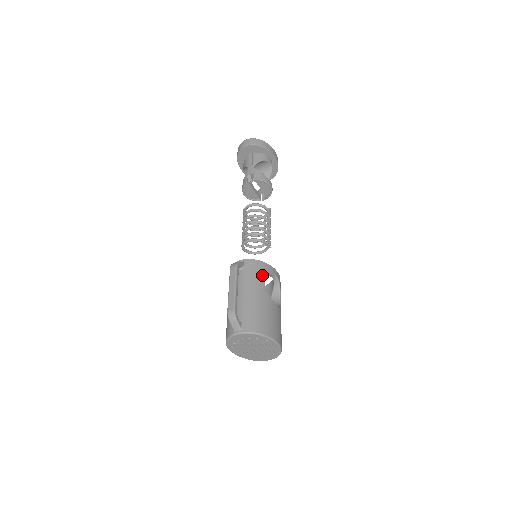
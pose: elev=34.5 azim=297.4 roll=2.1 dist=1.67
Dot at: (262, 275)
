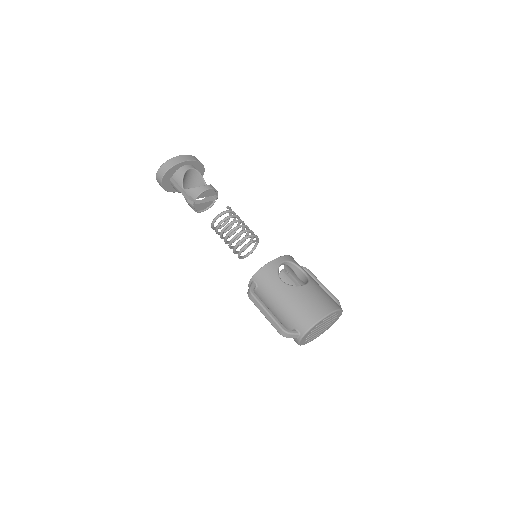
Dot at: (274, 277)
